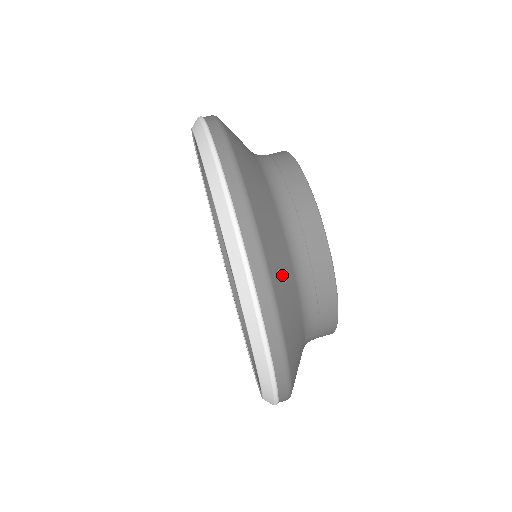
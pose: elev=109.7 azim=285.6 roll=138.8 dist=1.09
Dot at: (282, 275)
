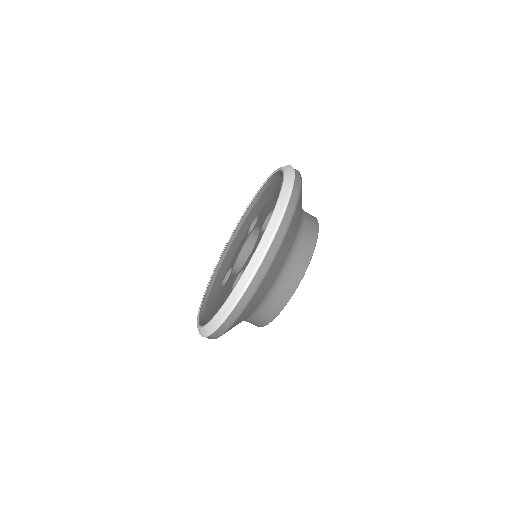
Dot at: occluded
